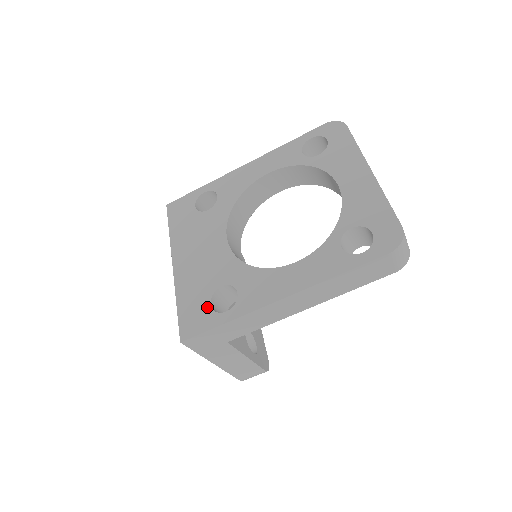
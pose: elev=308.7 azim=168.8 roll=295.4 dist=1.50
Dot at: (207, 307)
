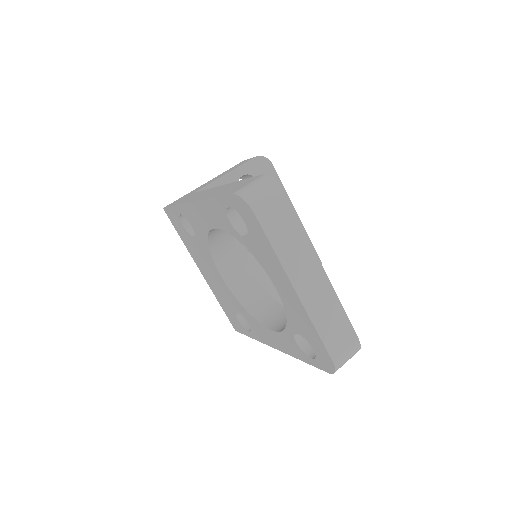
Dot at: (237, 320)
